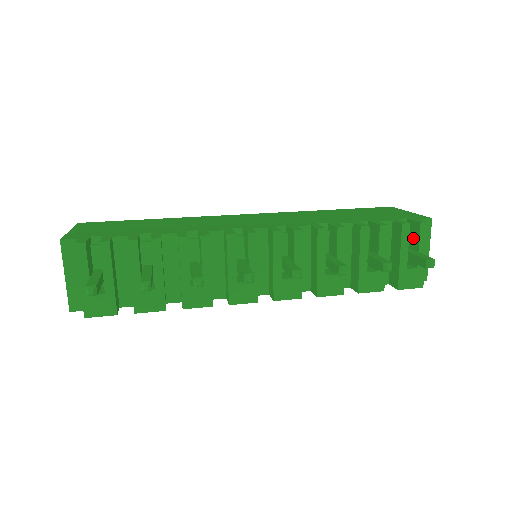
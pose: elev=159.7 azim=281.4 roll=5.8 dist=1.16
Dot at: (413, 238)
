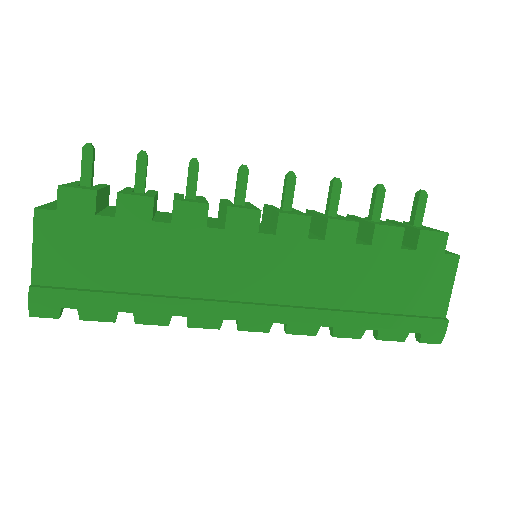
Dot at: occluded
